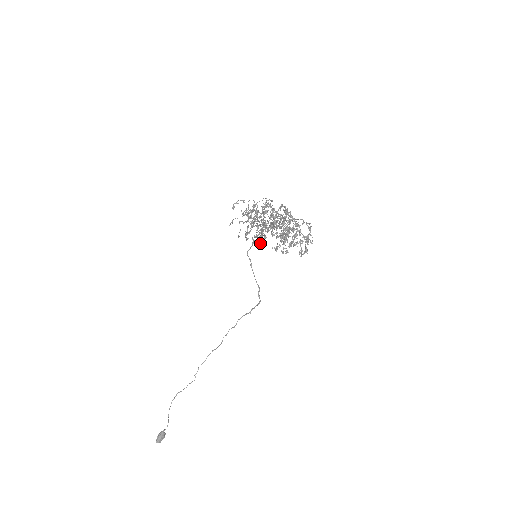
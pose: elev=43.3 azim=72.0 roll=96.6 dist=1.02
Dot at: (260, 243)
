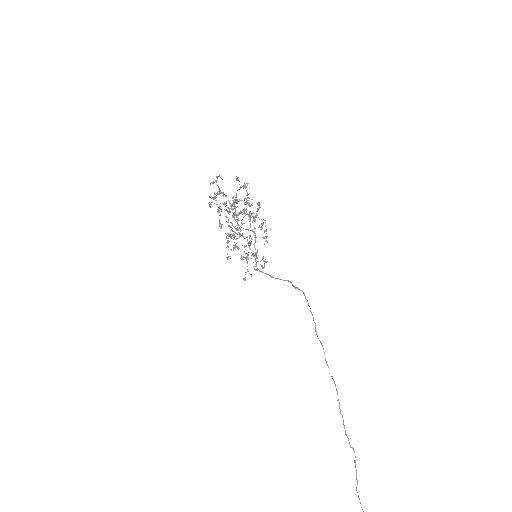
Dot at: (266, 262)
